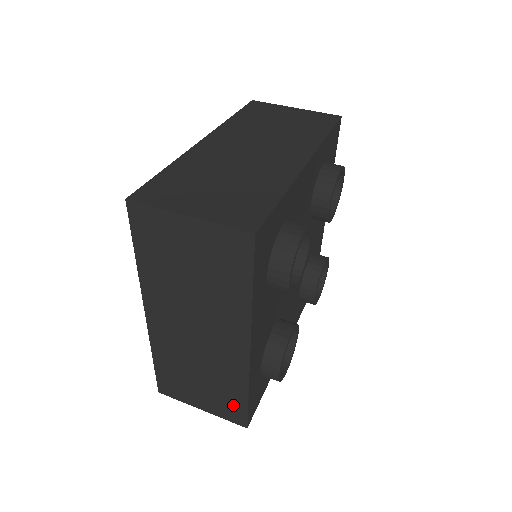
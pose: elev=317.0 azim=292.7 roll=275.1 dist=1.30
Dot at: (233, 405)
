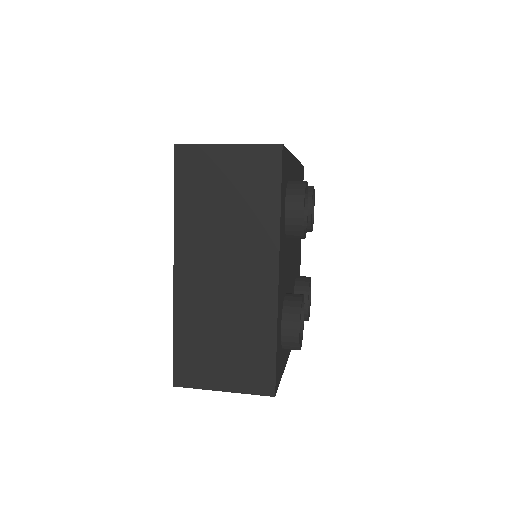
Dot at: (260, 365)
